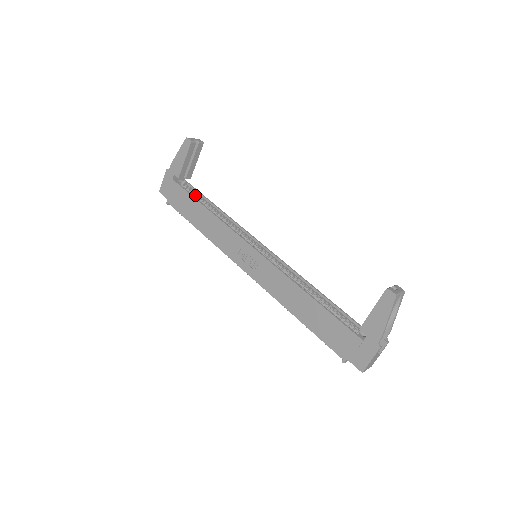
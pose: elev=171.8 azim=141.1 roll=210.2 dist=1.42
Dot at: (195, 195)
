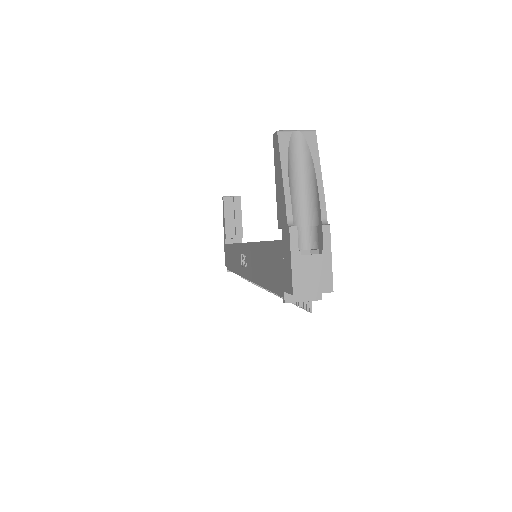
Dot at: occluded
